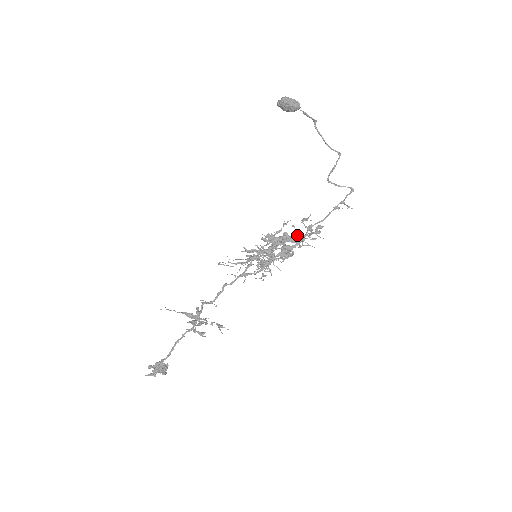
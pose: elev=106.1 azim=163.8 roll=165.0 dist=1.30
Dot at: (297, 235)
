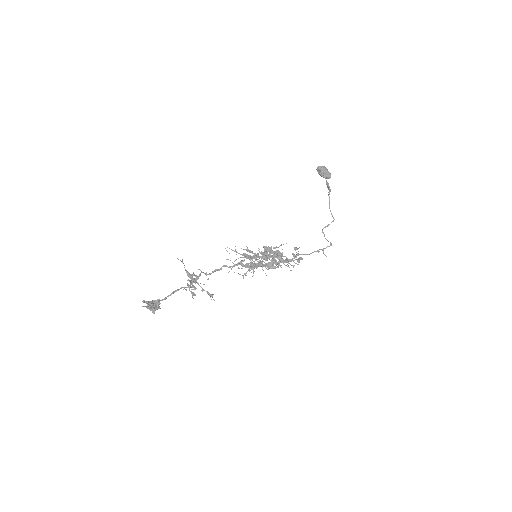
Dot at: occluded
